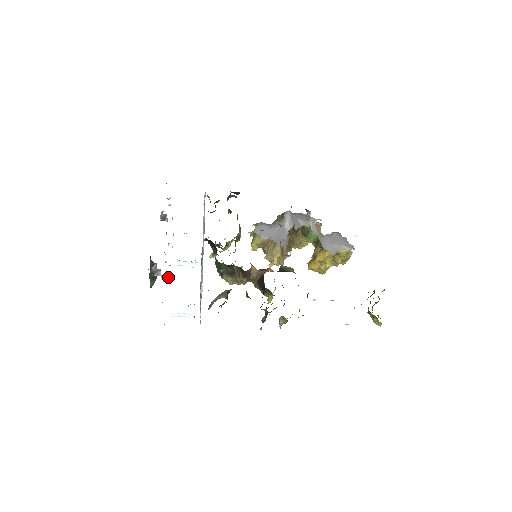
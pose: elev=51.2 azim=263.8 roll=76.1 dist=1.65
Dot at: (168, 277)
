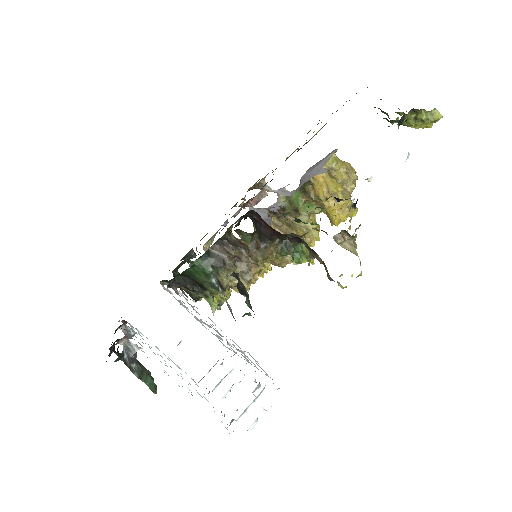
Dot at: occluded
